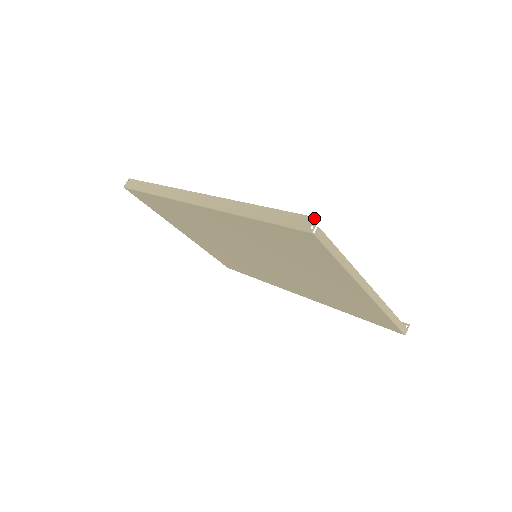
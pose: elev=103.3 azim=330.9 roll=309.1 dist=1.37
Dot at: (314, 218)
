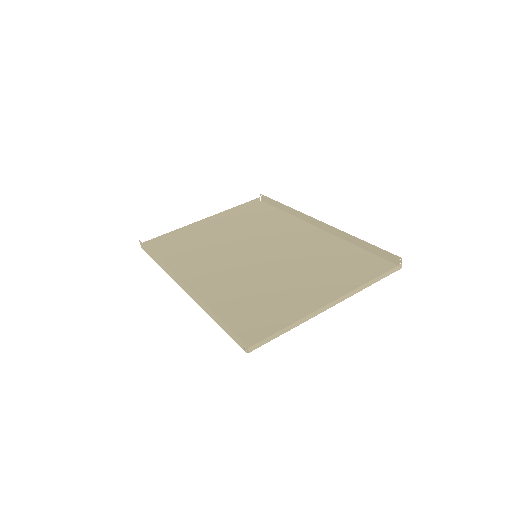
Dot at: (242, 342)
